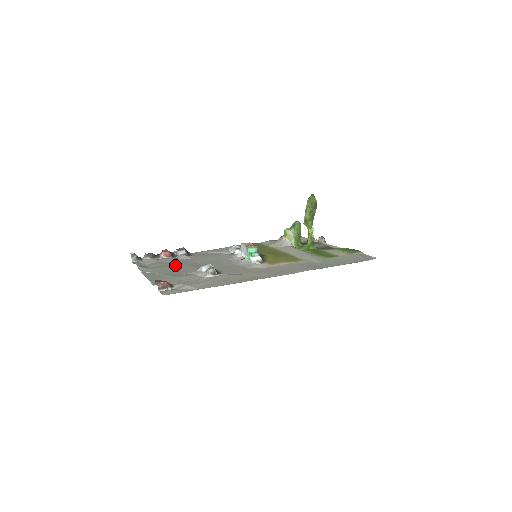
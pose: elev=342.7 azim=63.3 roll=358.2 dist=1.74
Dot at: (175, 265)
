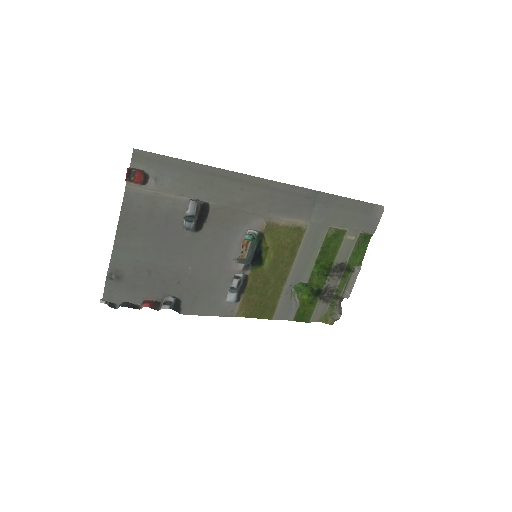
Dot at: (157, 264)
